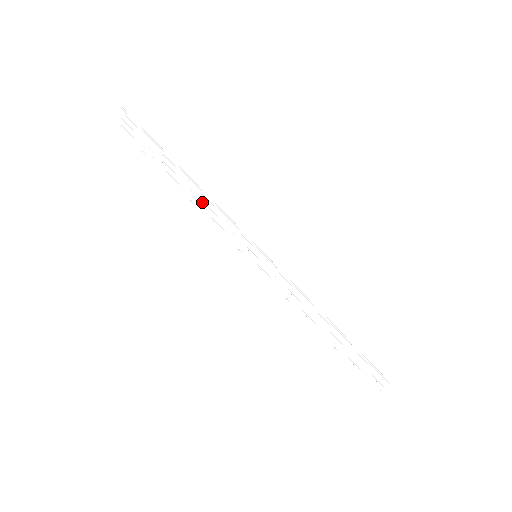
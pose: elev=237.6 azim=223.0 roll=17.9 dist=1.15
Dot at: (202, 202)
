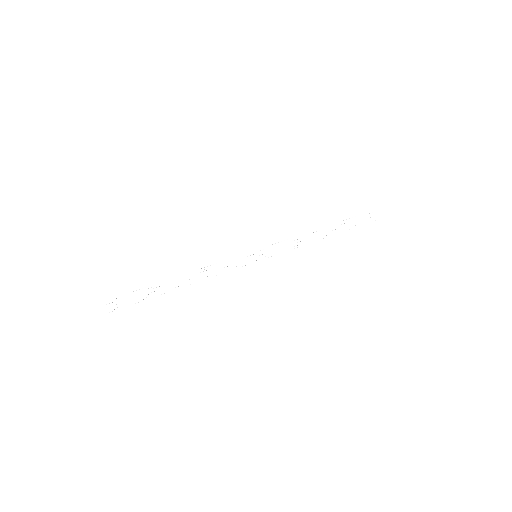
Dot at: (201, 276)
